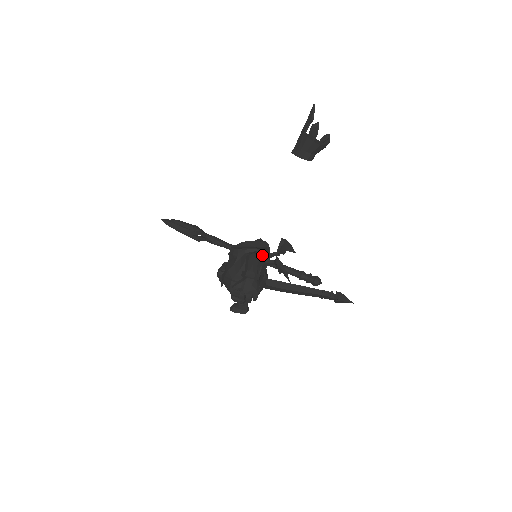
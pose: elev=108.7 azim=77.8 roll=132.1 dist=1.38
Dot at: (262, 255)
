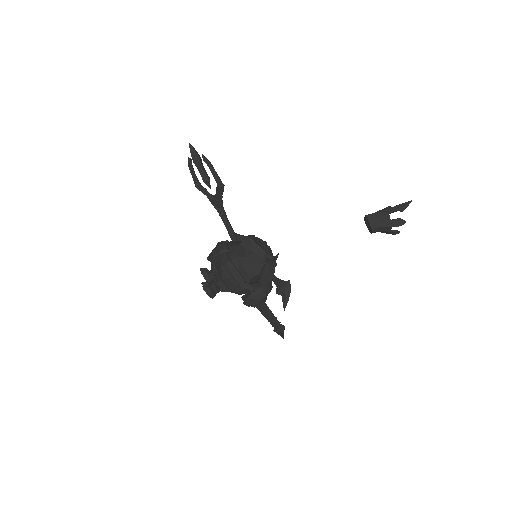
Dot at: occluded
